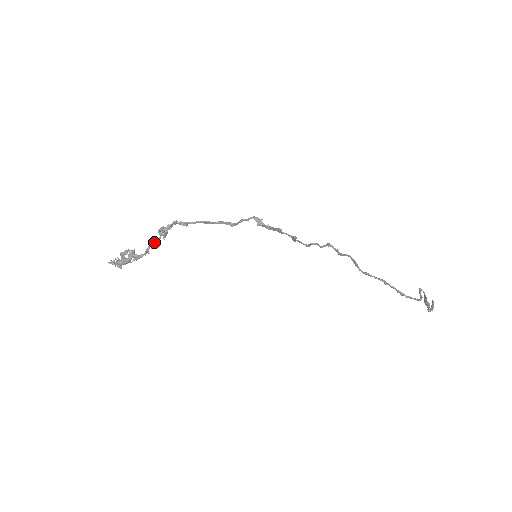
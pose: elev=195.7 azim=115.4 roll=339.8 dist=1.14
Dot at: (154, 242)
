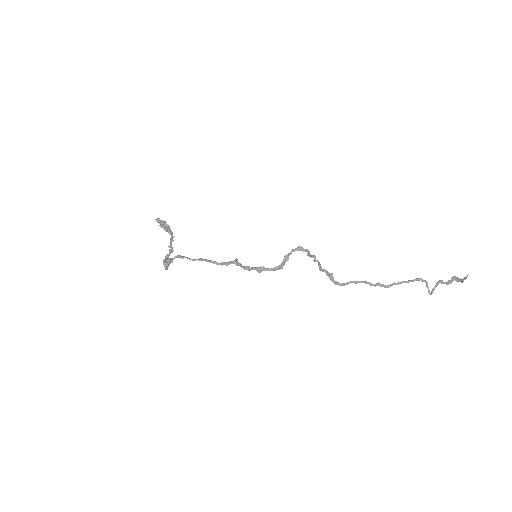
Dot at: (170, 245)
